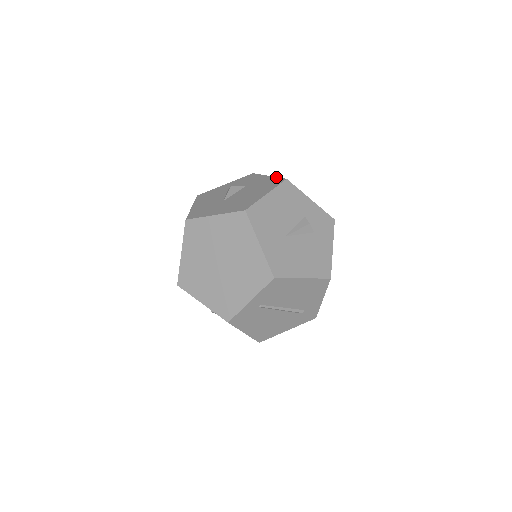
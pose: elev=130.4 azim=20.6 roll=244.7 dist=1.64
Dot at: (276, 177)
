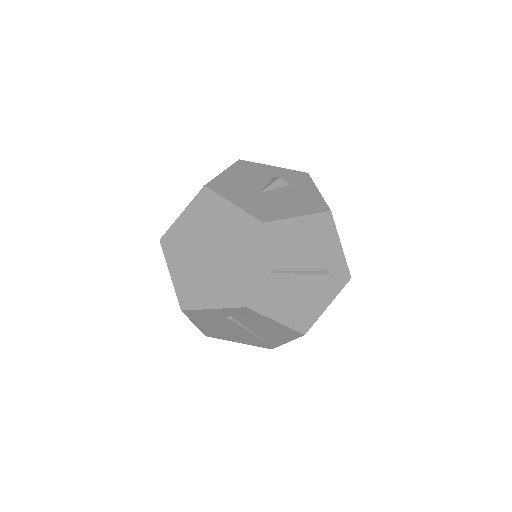
Dot at: occluded
